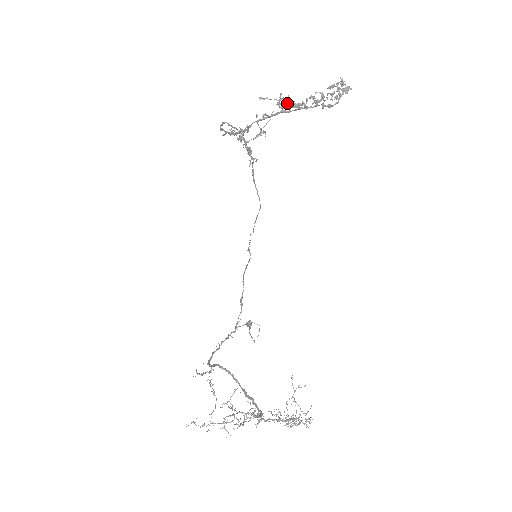
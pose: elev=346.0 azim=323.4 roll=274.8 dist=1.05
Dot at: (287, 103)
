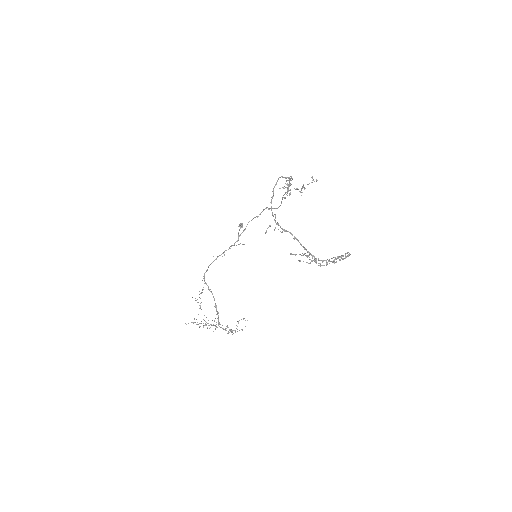
Dot at: (306, 255)
